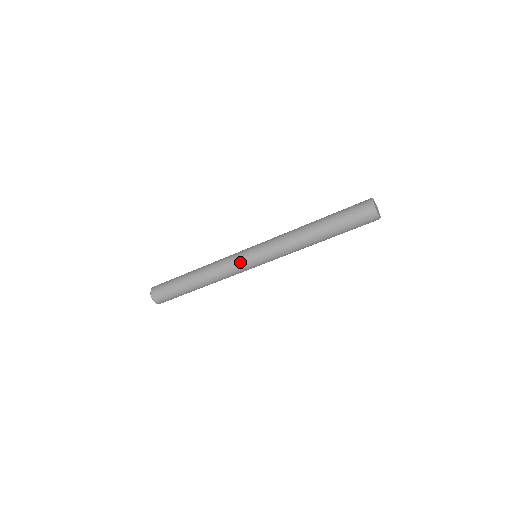
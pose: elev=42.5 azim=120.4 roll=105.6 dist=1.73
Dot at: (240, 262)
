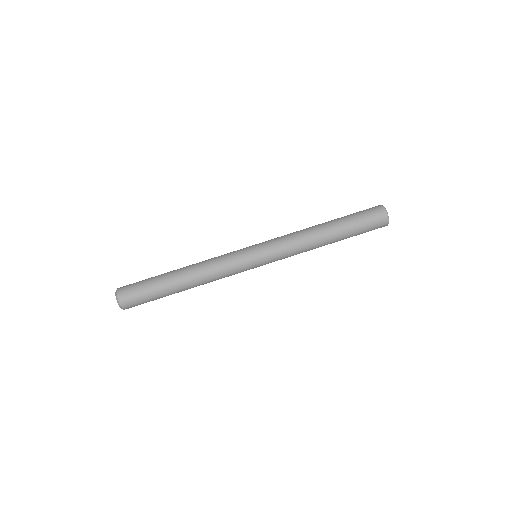
Dot at: (238, 250)
